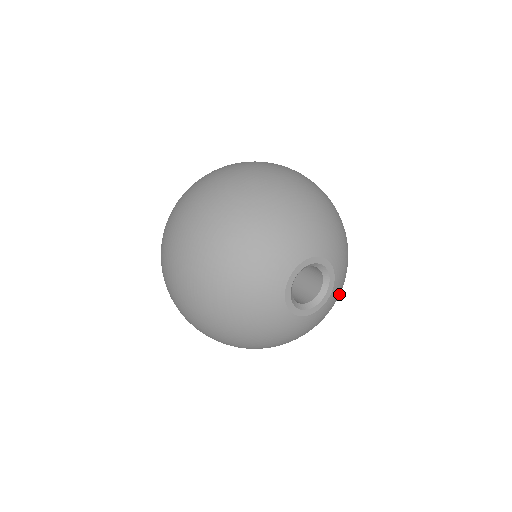
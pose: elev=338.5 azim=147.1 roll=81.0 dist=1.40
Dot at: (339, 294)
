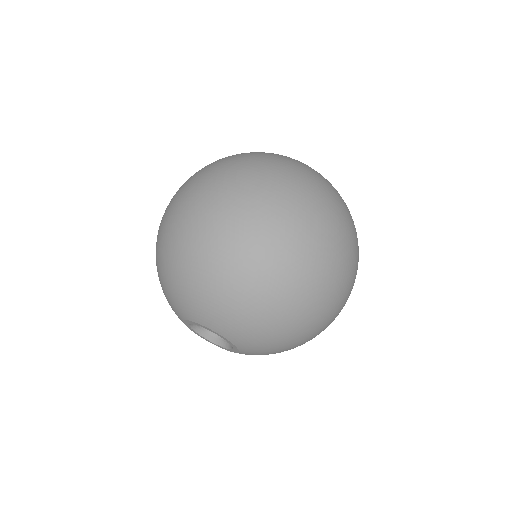
Dot at: (274, 353)
